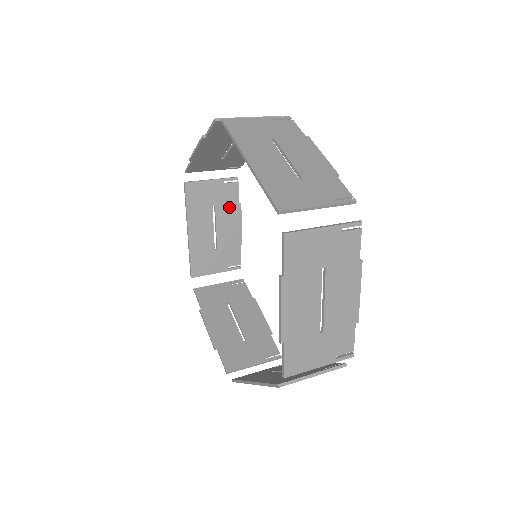
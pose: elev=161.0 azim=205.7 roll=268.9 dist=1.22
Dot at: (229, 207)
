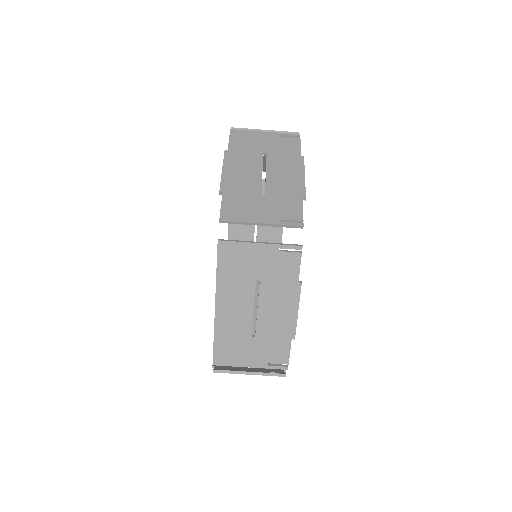
Dot at: occluded
